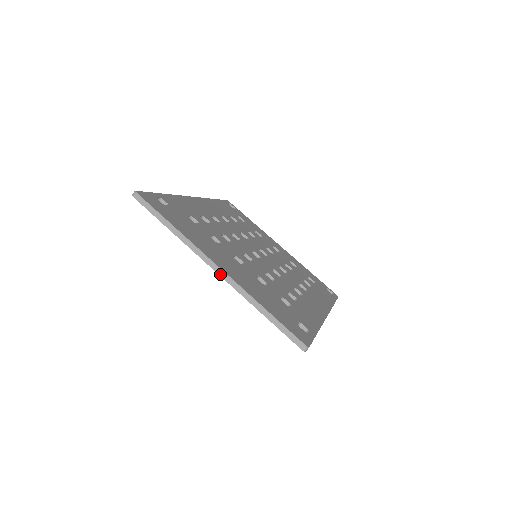
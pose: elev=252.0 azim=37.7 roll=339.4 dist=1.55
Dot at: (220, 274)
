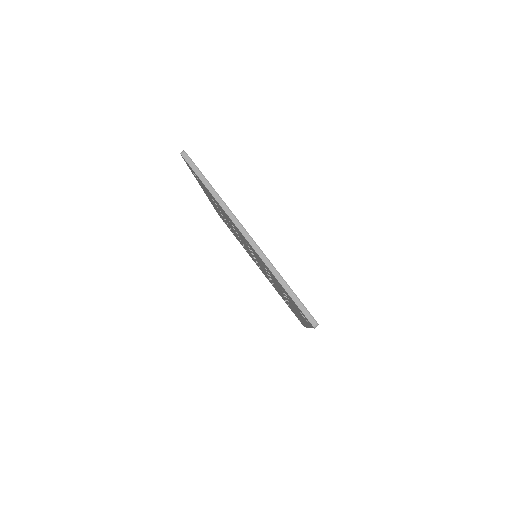
Dot at: (249, 241)
